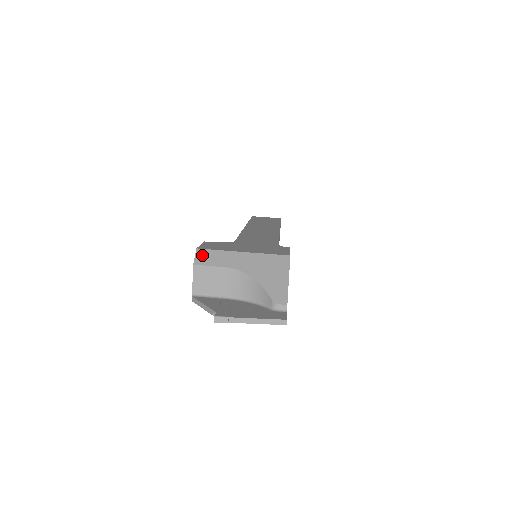
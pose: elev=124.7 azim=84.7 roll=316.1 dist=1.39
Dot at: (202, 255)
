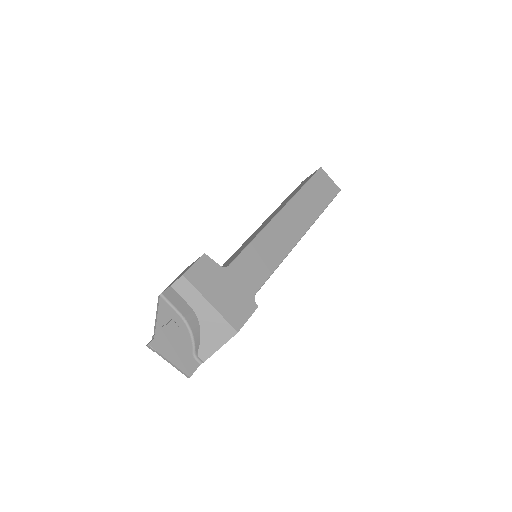
Dot at: (182, 283)
